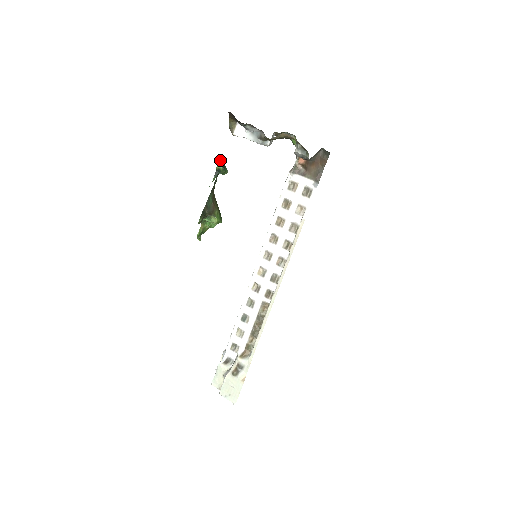
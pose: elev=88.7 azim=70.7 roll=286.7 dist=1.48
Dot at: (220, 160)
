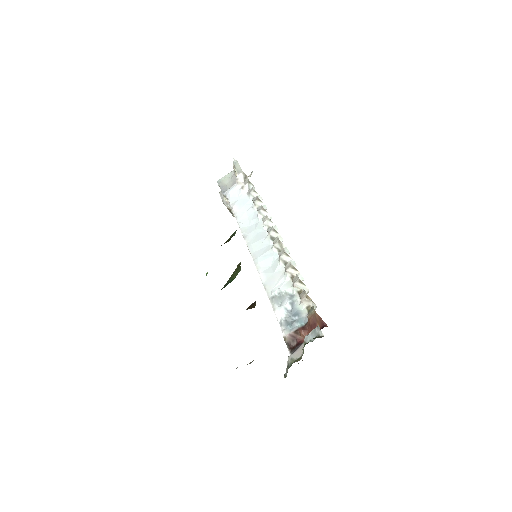
Dot at: occluded
